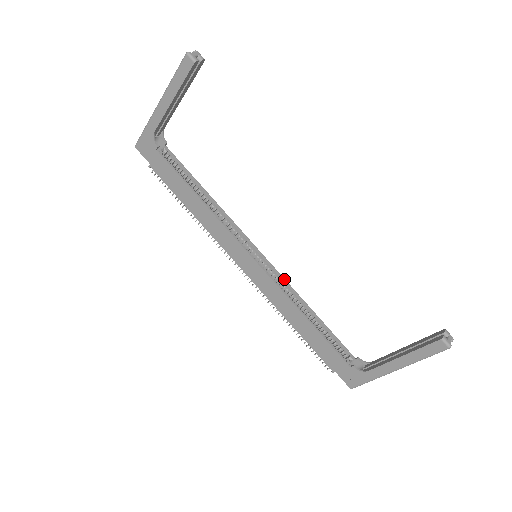
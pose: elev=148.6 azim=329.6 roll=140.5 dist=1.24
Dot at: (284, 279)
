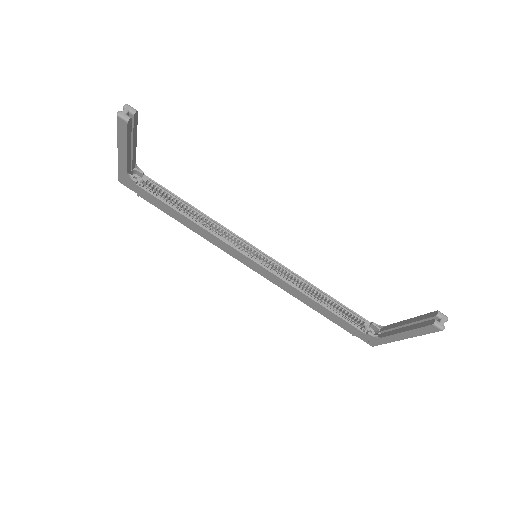
Dot at: (288, 269)
